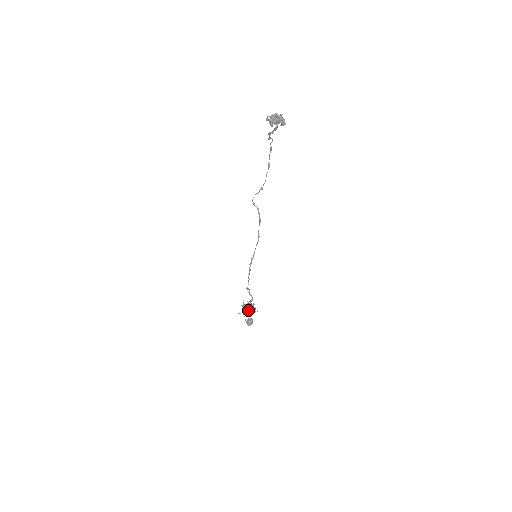
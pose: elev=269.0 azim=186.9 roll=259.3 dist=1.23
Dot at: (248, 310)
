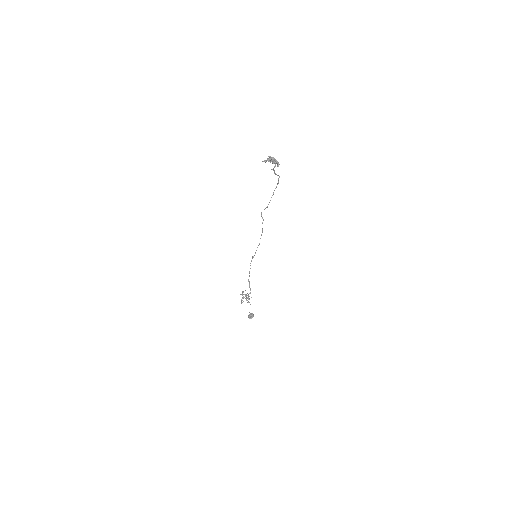
Dot at: occluded
